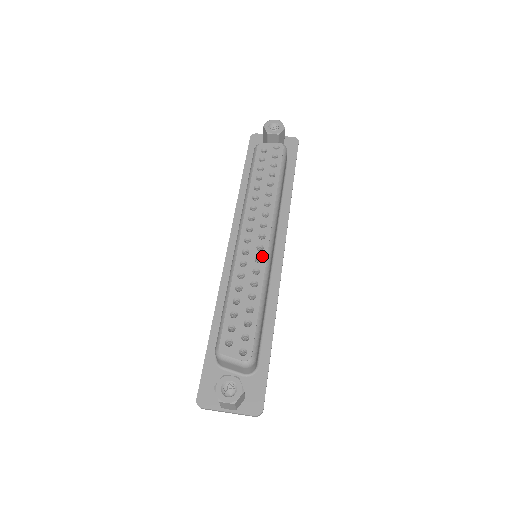
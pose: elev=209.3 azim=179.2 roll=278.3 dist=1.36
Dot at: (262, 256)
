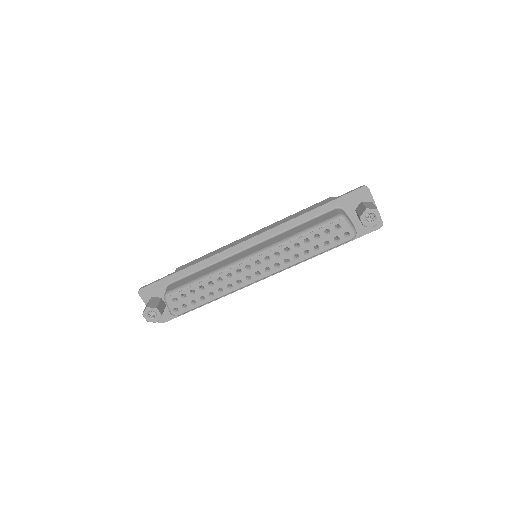
Dot at: (243, 283)
